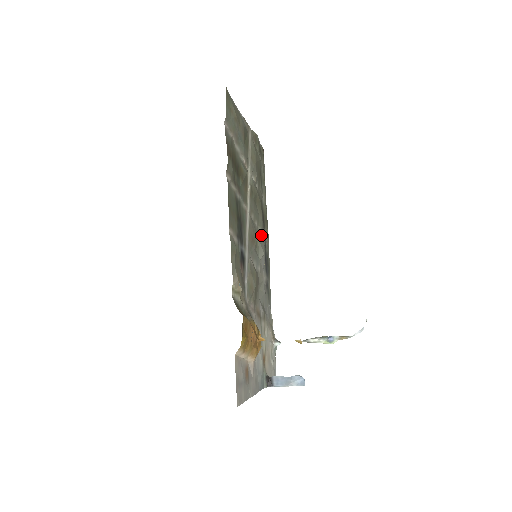
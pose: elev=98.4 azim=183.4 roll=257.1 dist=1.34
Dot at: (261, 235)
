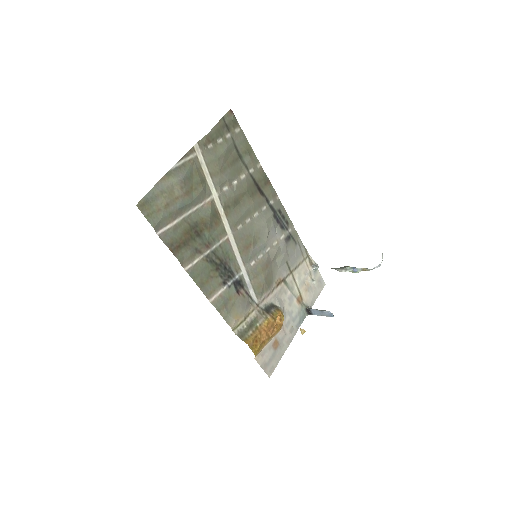
Dot at: (261, 214)
